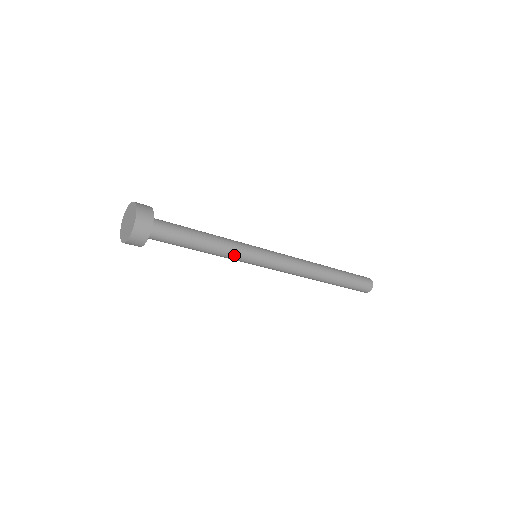
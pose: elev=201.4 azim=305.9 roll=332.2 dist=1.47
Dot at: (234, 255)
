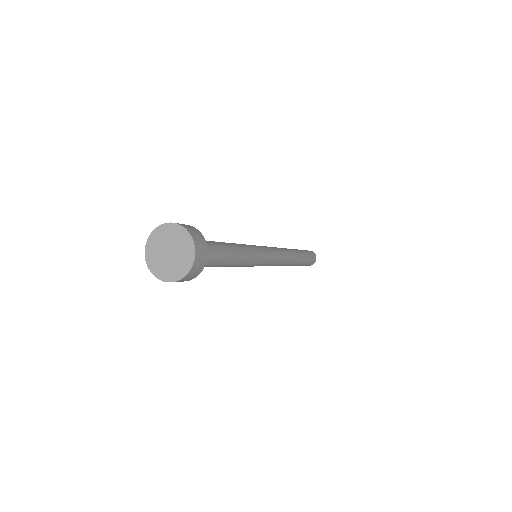
Dot at: (251, 259)
